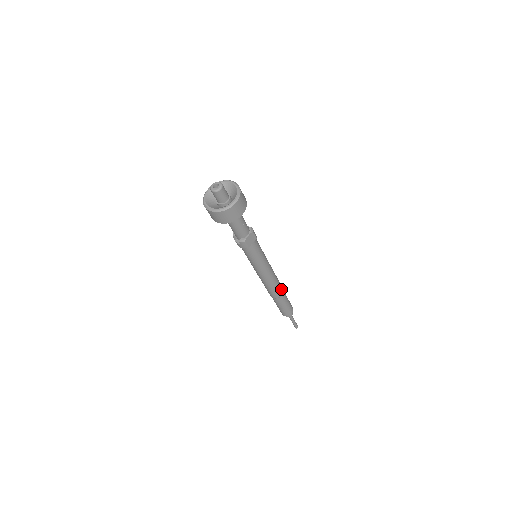
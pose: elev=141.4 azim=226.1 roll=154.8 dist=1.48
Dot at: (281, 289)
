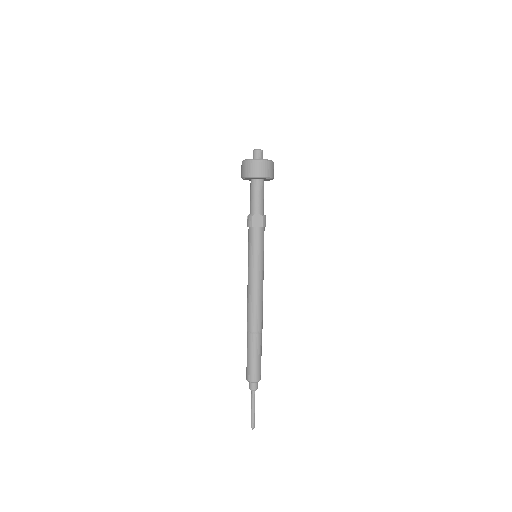
Dot at: (259, 325)
